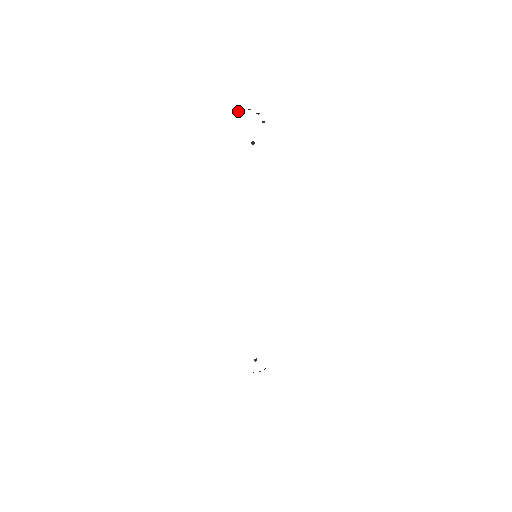
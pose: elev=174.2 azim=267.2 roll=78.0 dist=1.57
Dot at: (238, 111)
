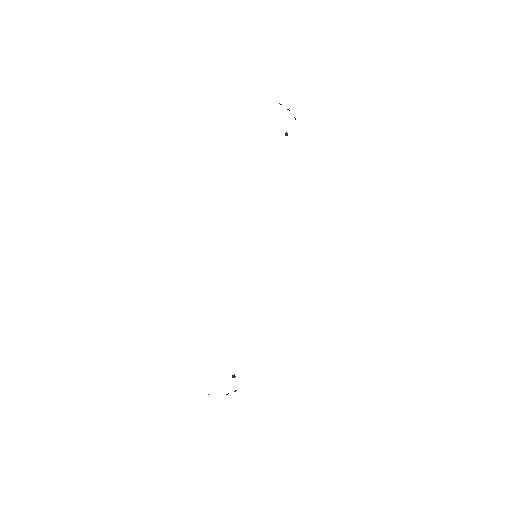
Dot at: occluded
